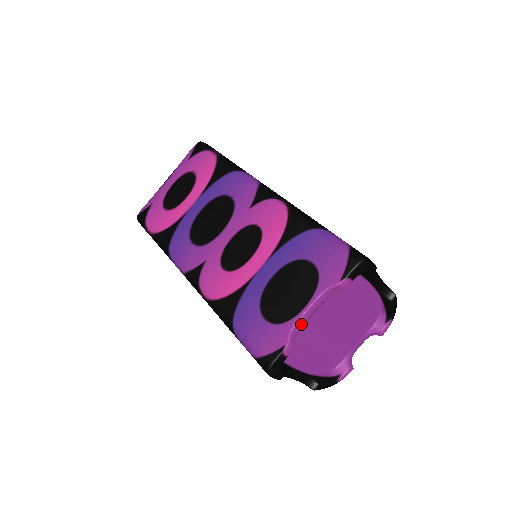
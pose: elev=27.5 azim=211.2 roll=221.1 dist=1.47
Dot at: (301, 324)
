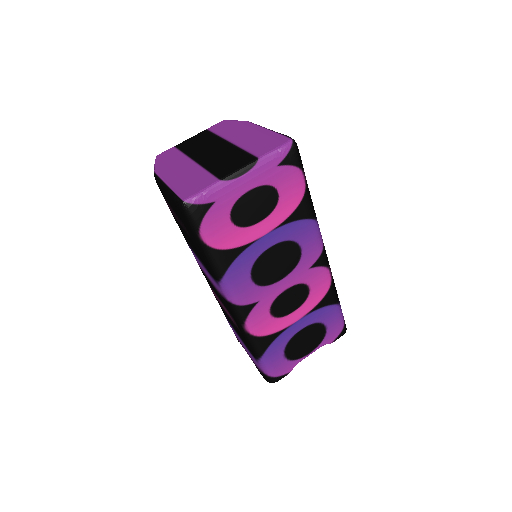
Dot at: occluded
